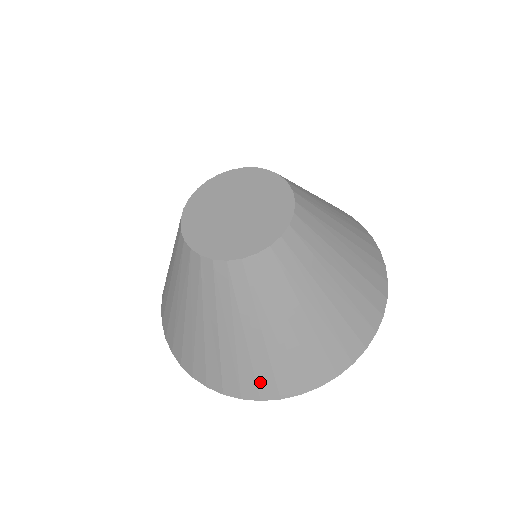
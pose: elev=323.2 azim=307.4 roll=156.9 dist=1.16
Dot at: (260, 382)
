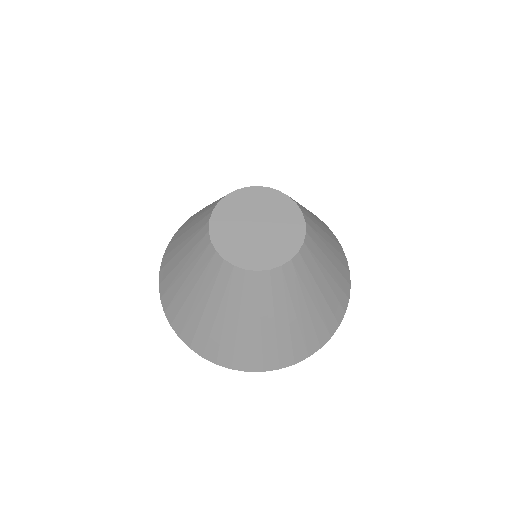
Dot at: (307, 344)
